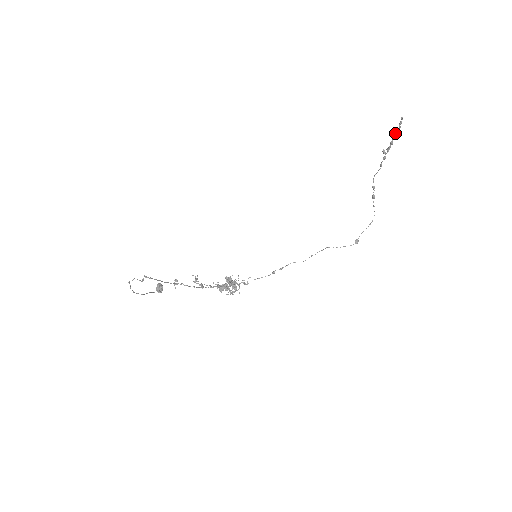
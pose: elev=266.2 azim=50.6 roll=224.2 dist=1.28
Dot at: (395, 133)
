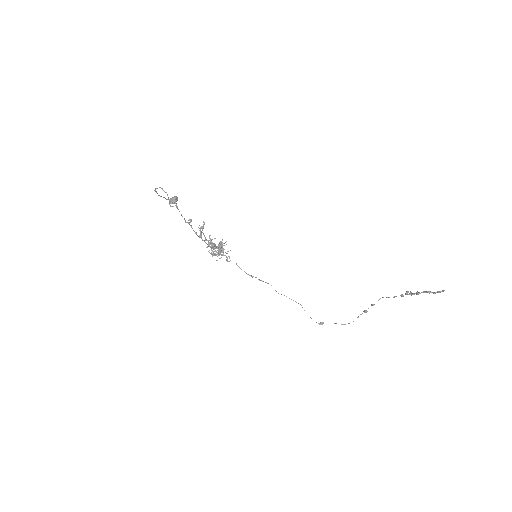
Dot at: (428, 292)
